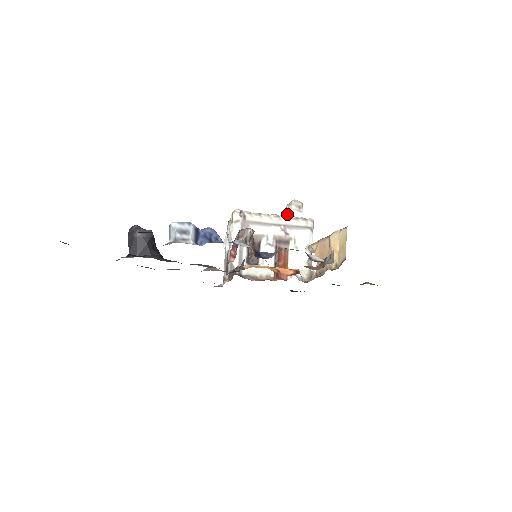
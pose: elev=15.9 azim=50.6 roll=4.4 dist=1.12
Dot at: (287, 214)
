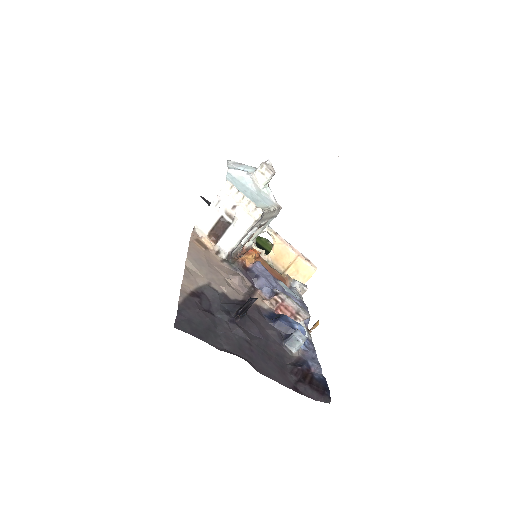
Dot at: (261, 175)
